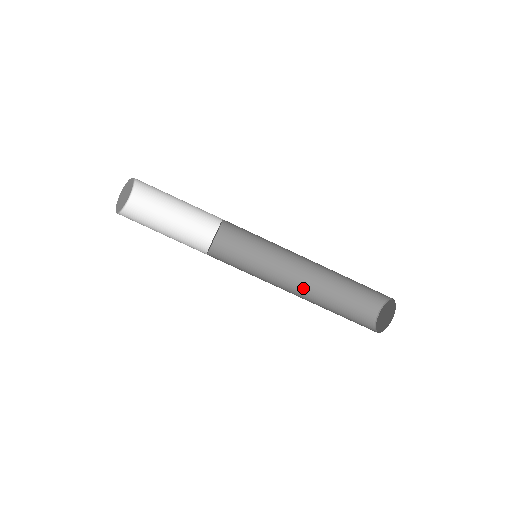
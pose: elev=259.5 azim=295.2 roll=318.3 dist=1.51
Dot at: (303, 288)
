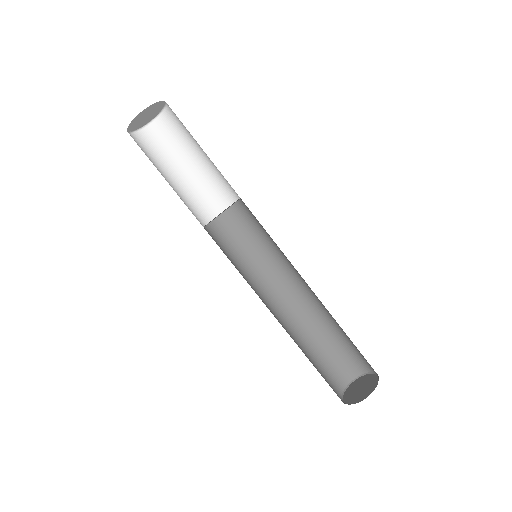
Dot at: (295, 308)
